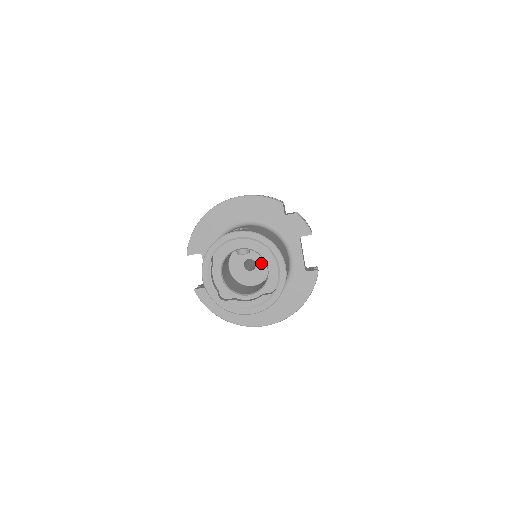
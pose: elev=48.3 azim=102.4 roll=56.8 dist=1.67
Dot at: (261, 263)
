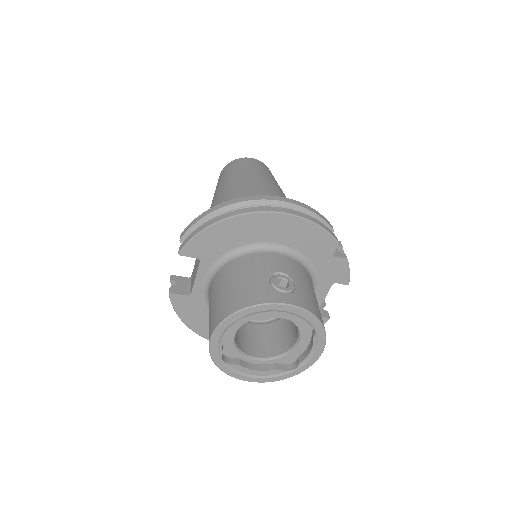
Dot at: occluded
